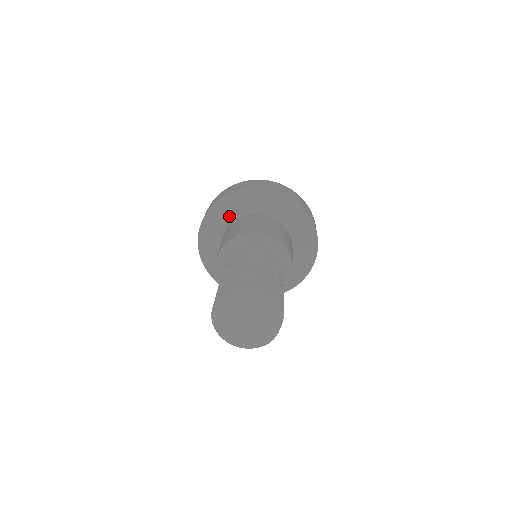
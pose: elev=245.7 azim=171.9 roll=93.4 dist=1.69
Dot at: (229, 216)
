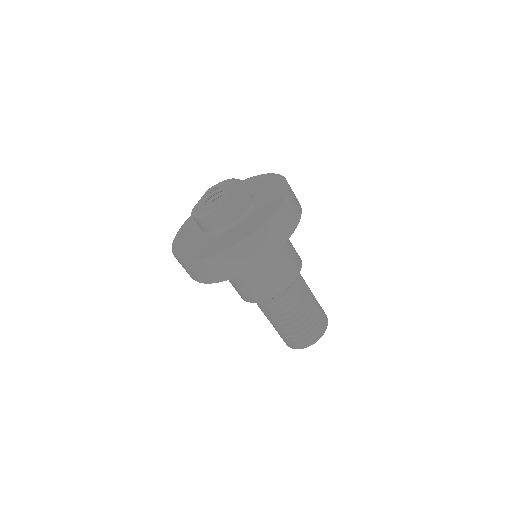
Dot at: occluded
